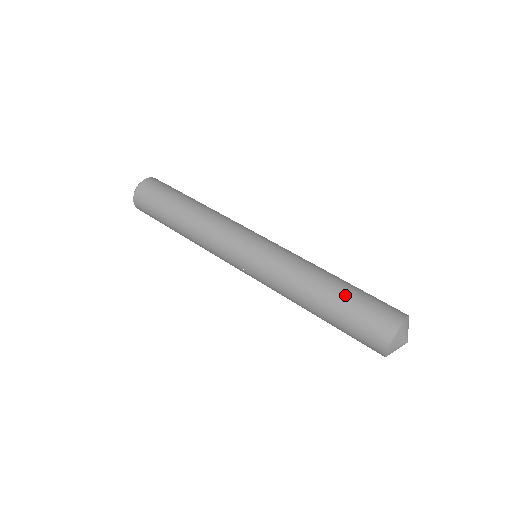
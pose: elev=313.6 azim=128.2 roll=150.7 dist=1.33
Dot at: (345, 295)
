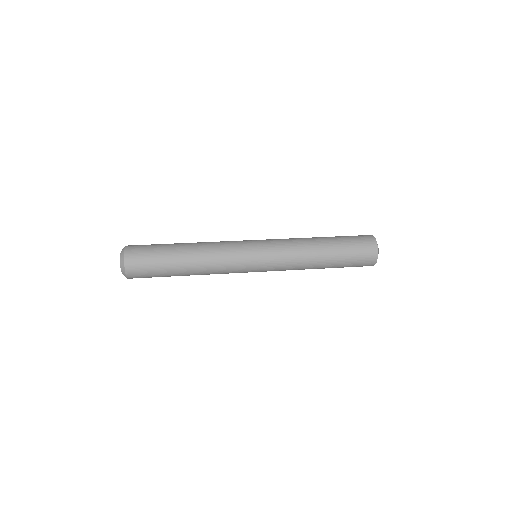
Dot at: occluded
